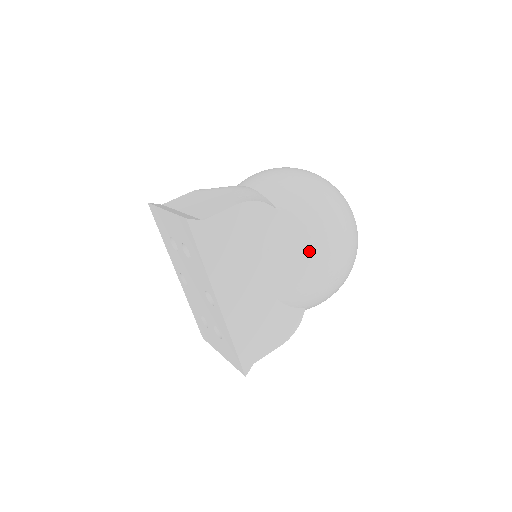
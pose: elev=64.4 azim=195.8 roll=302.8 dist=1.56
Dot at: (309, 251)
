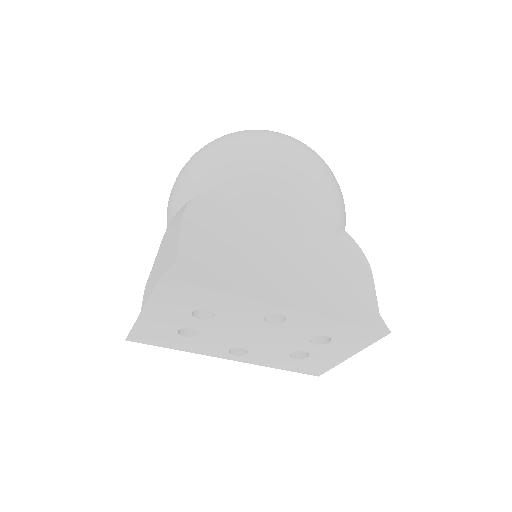
Dot at: (280, 177)
